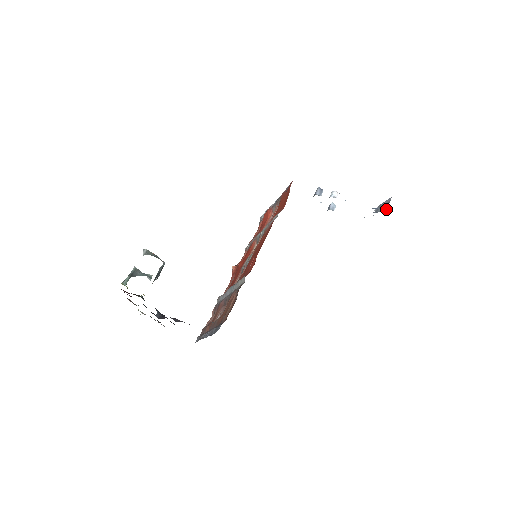
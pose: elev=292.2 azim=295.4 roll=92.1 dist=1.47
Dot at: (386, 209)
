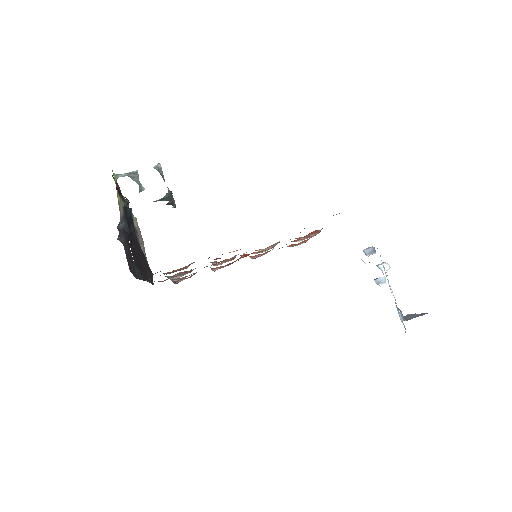
Dot at: (408, 319)
